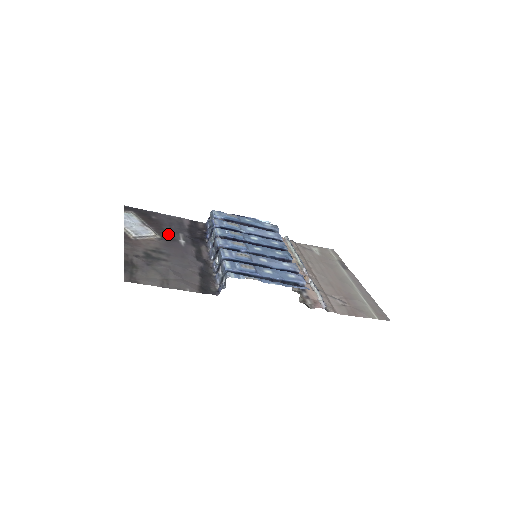
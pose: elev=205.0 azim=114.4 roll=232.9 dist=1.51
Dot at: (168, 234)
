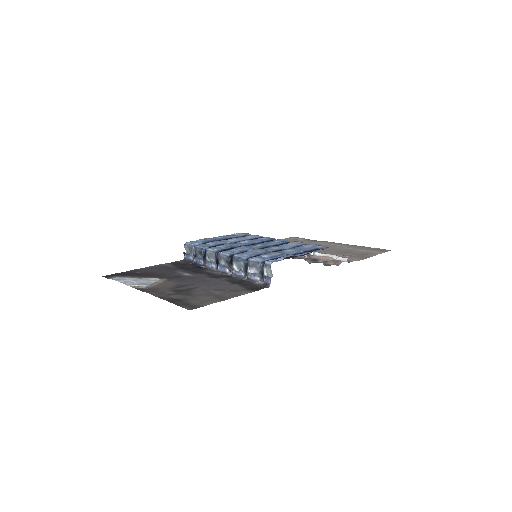
Dot at: (168, 275)
